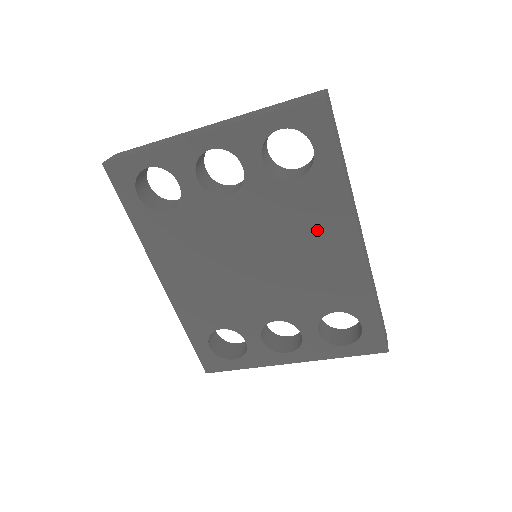
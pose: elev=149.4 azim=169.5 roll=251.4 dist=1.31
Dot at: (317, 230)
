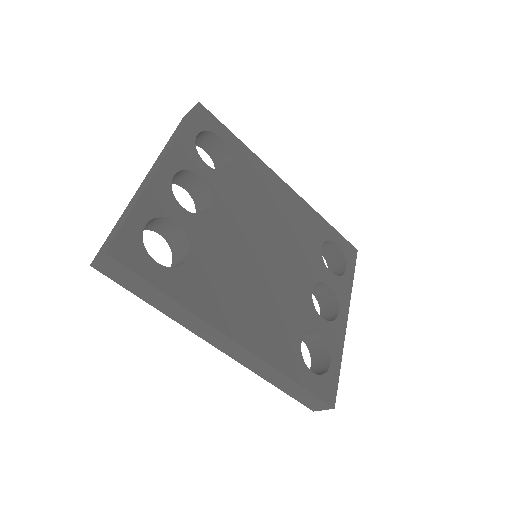
Dot at: (267, 193)
